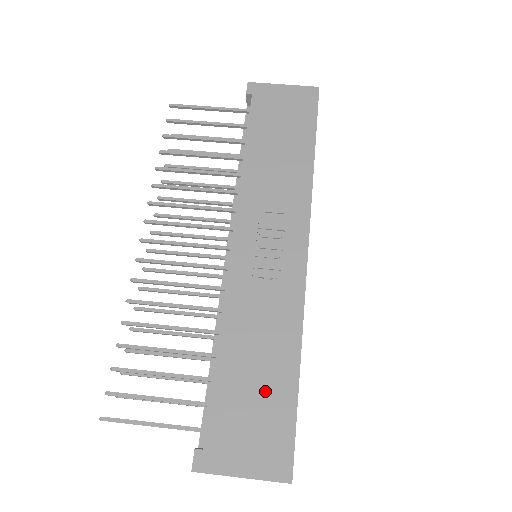
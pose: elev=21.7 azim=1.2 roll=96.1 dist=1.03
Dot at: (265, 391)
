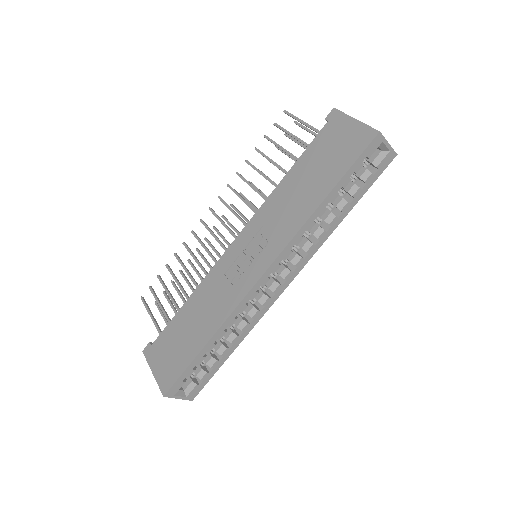
Dot at: (187, 340)
